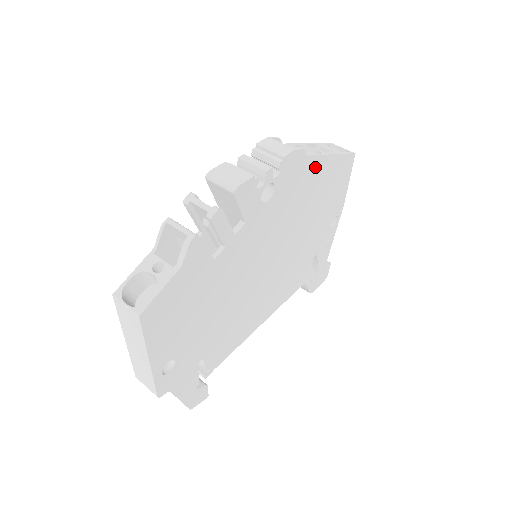
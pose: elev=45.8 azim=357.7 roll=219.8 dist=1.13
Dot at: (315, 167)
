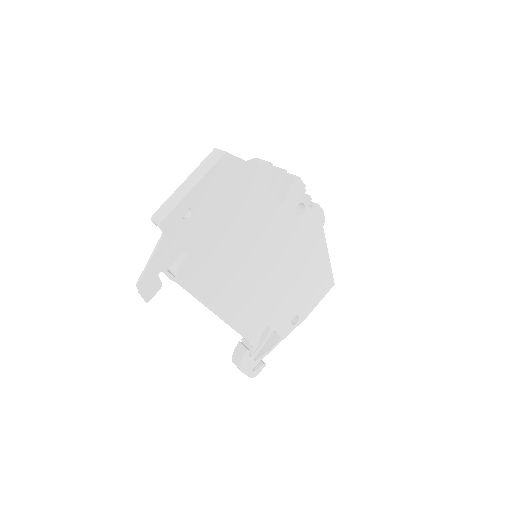
Dot at: (320, 245)
